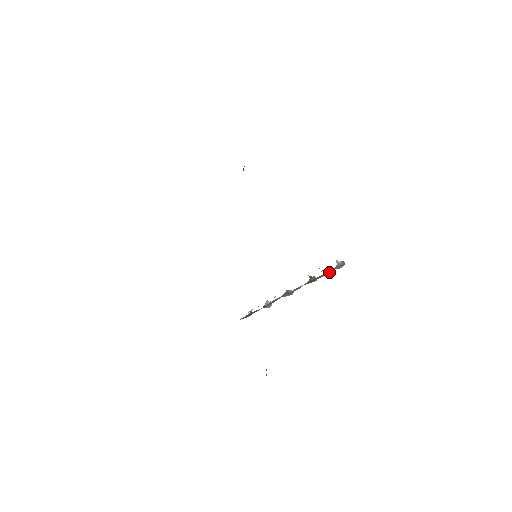
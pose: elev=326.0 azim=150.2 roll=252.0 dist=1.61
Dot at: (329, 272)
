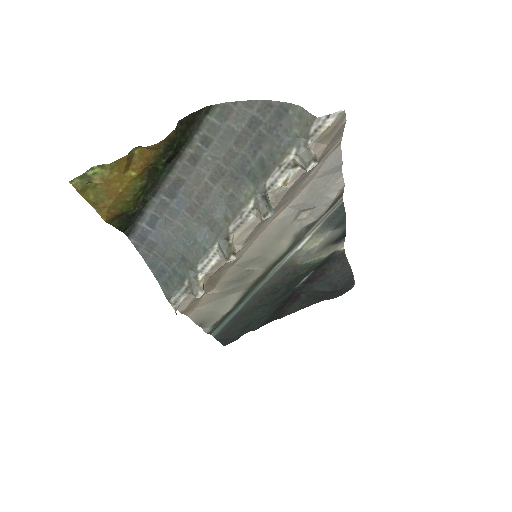
Dot at: (289, 149)
